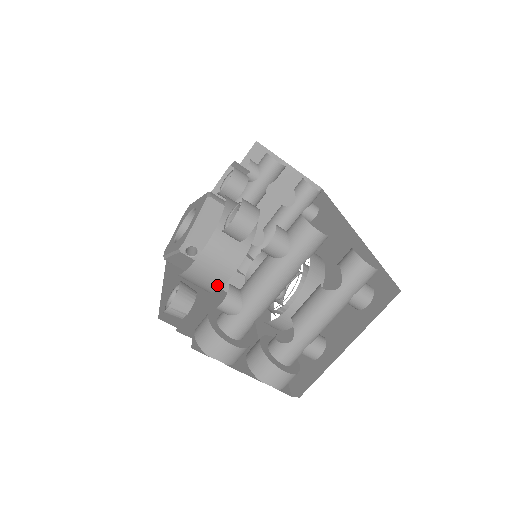
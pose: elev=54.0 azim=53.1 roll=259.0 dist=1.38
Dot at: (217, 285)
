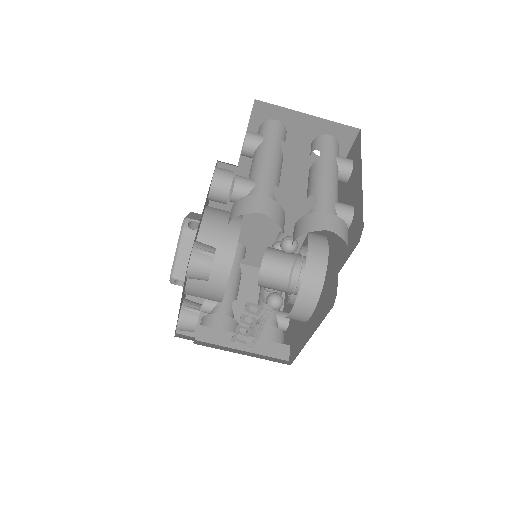
Dot at: (231, 248)
